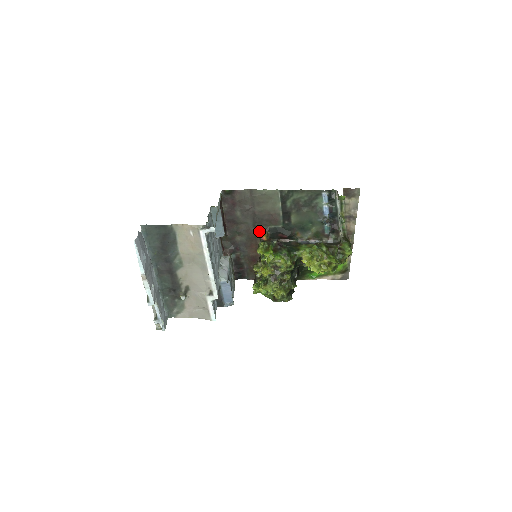
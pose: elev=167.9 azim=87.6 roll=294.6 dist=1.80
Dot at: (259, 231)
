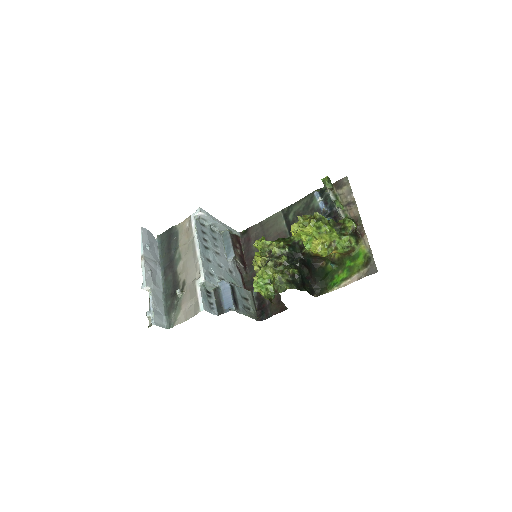
Dot at: occluded
